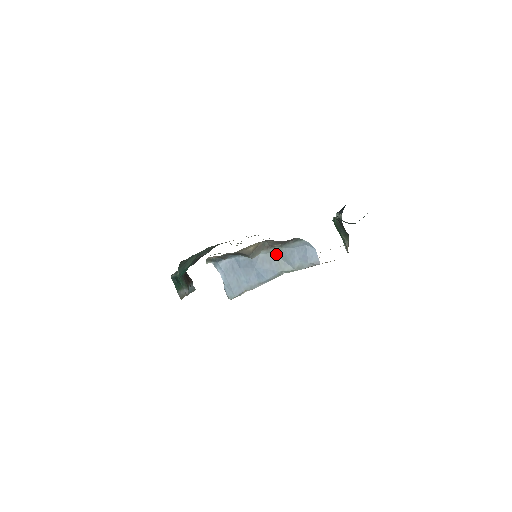
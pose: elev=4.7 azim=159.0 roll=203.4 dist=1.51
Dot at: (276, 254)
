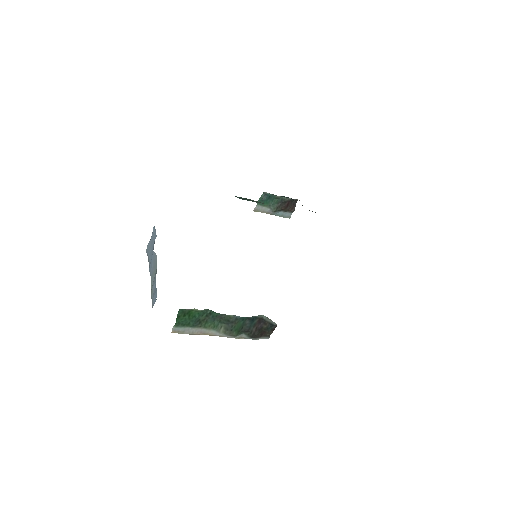
Dot at: occluded
